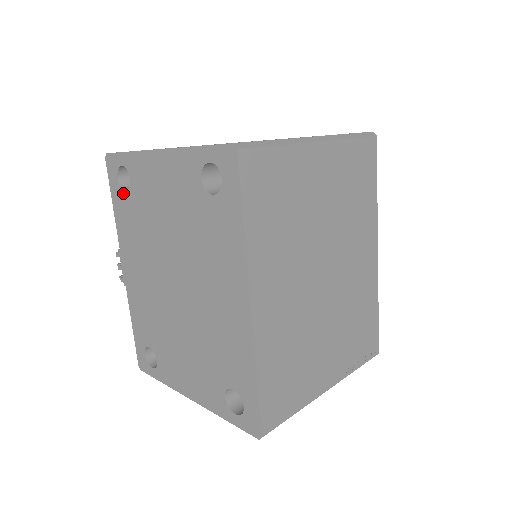
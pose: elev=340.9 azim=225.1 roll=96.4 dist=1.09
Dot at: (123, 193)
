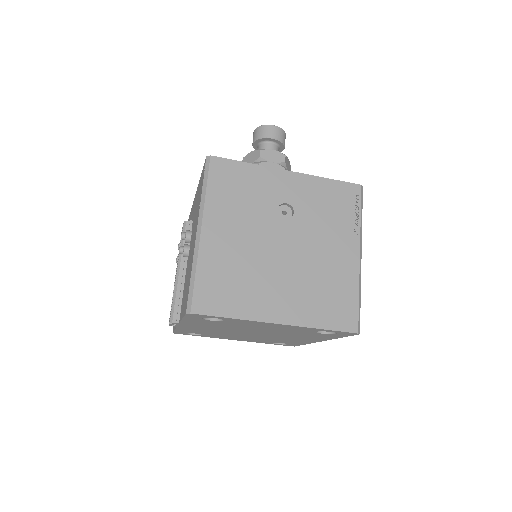
Dot at: occluded
